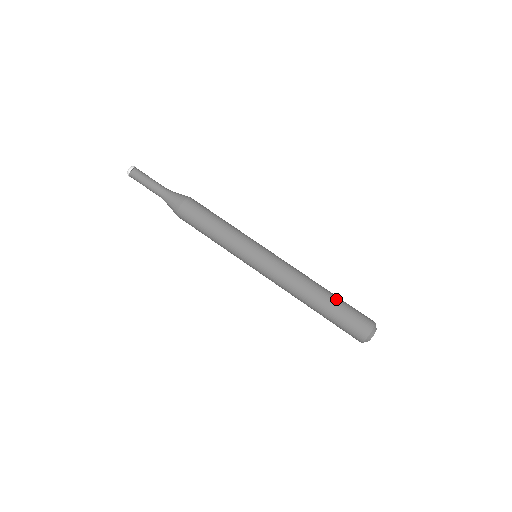
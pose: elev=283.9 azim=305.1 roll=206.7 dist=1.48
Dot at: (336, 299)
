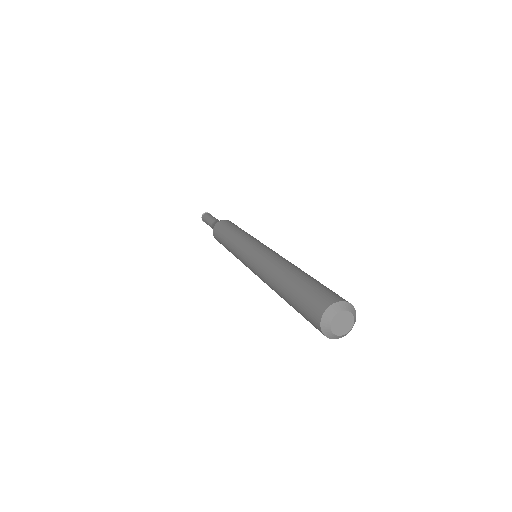
Dot at: (303, 277)
